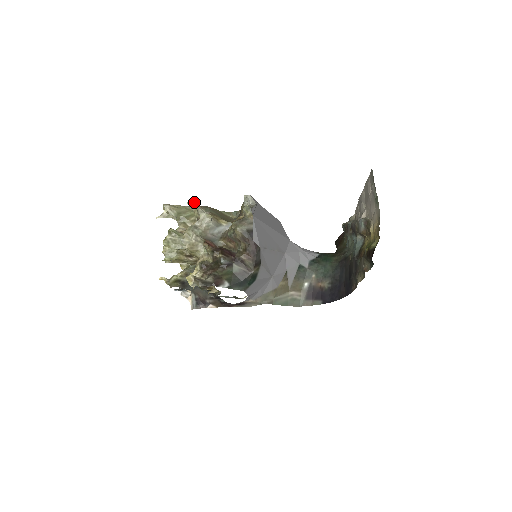
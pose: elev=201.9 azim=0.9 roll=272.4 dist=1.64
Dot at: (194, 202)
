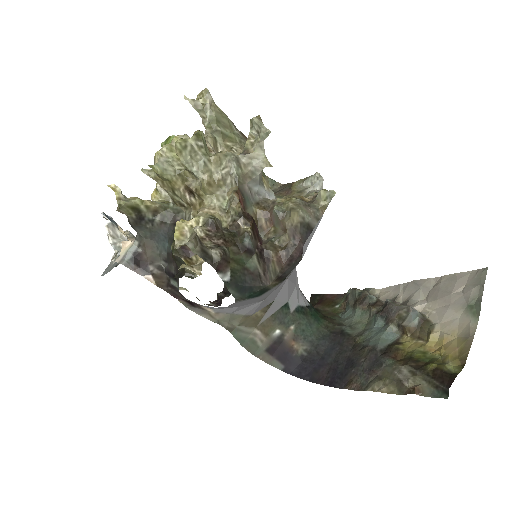
Dot at: occluded
